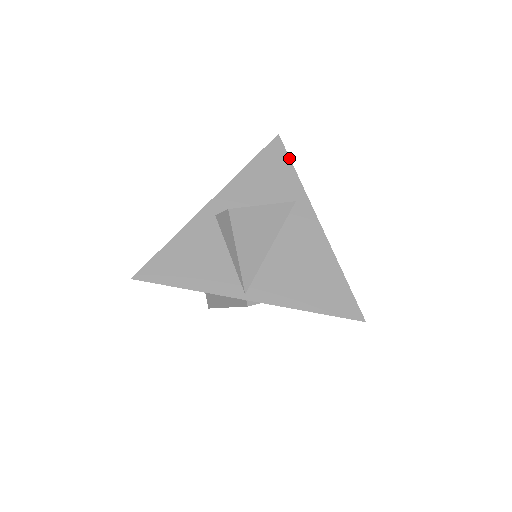
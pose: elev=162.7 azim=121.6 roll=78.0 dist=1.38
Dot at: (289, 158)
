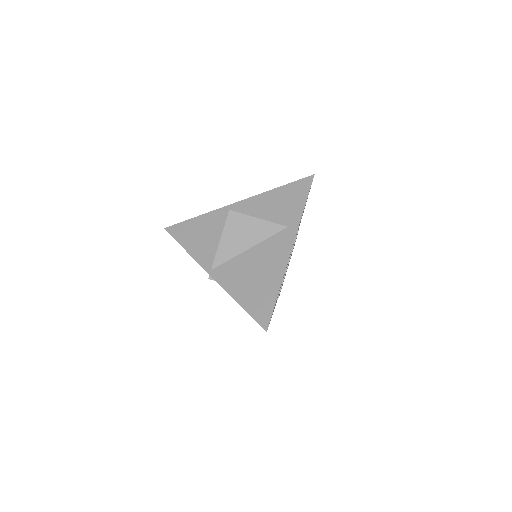
Dot at: (308, 194)
